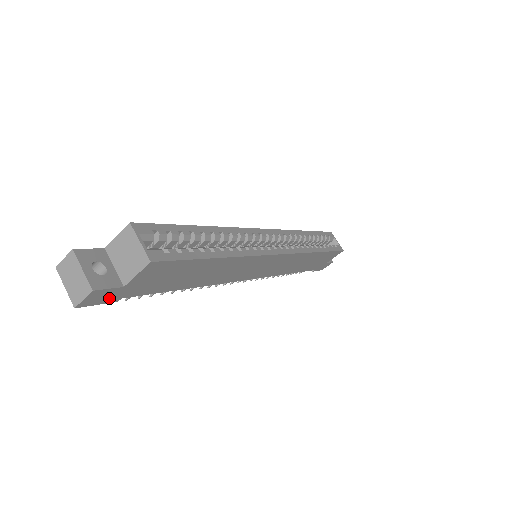
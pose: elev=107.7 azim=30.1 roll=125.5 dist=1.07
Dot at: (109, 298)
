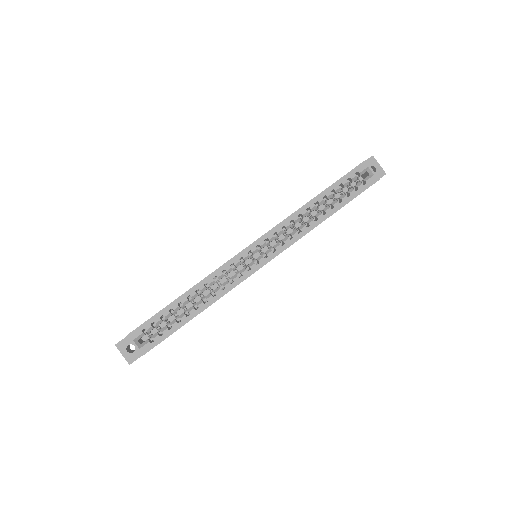
Dot at: occluded
